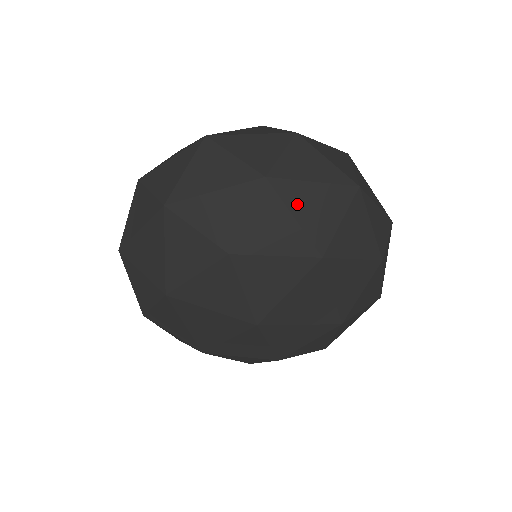
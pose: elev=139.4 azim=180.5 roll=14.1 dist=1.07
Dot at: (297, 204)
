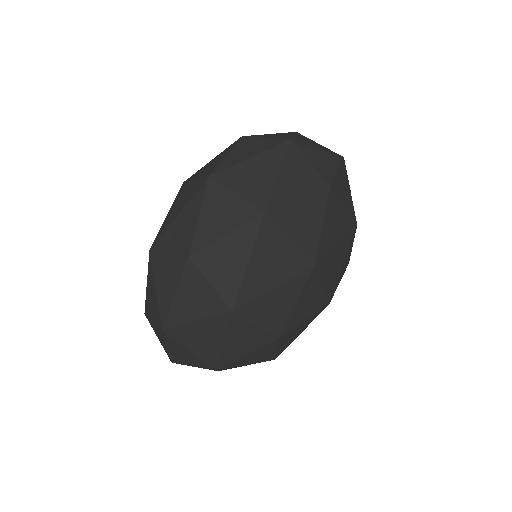
Dot at: (263, 284)
